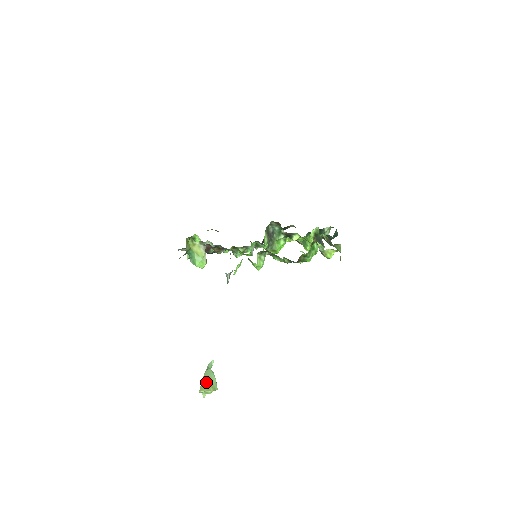
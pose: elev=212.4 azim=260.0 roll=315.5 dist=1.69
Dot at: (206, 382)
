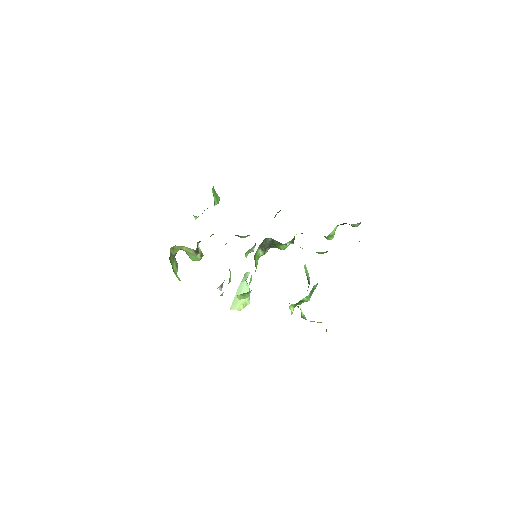
Dot at: (238, 299)
